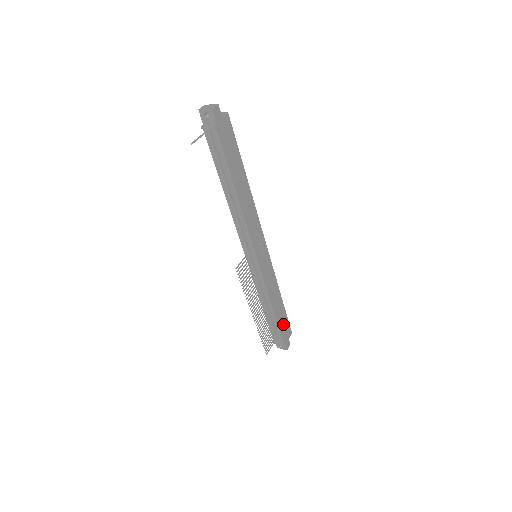
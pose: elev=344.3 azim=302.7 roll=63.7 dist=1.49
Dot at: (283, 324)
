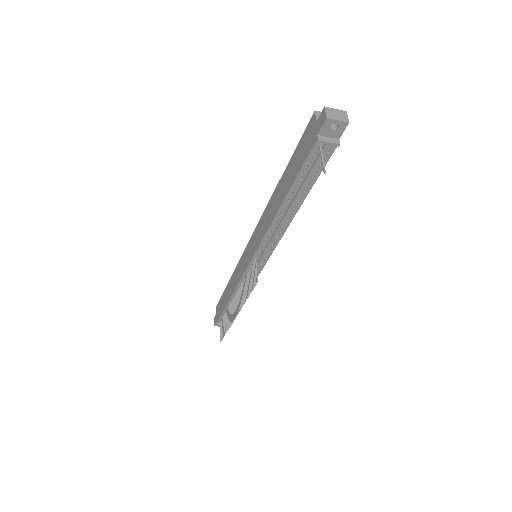
Dot at: occluded
